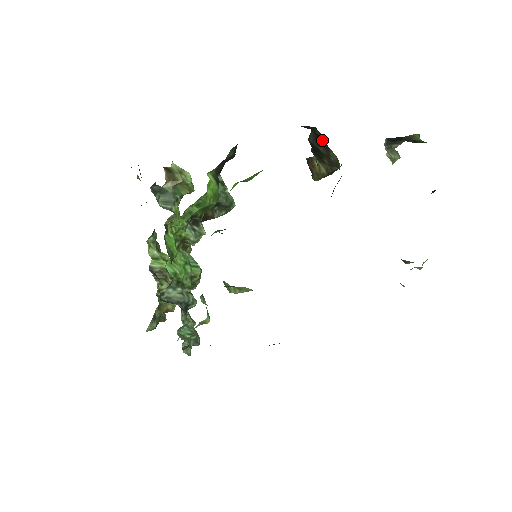
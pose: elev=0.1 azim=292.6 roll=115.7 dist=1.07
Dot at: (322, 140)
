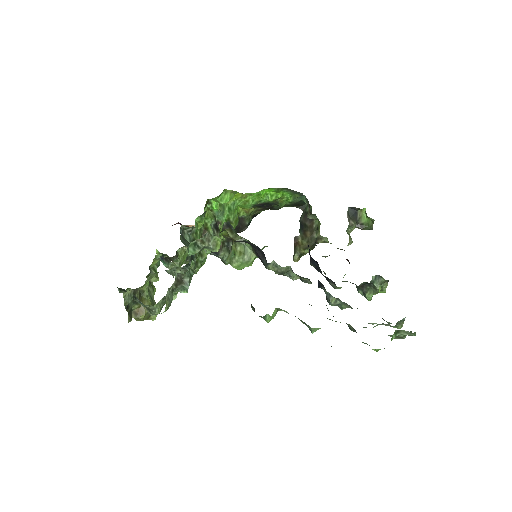
Dot at: occluded
